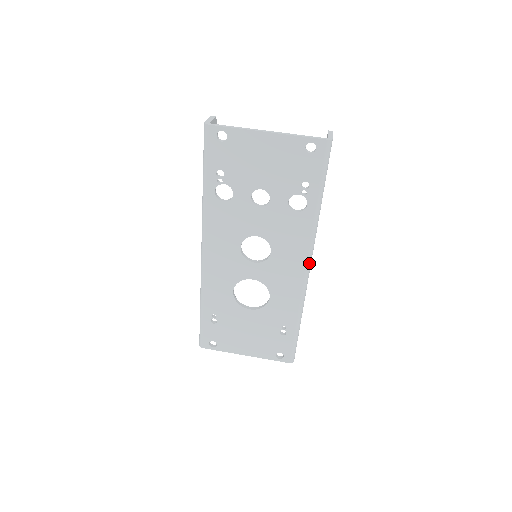
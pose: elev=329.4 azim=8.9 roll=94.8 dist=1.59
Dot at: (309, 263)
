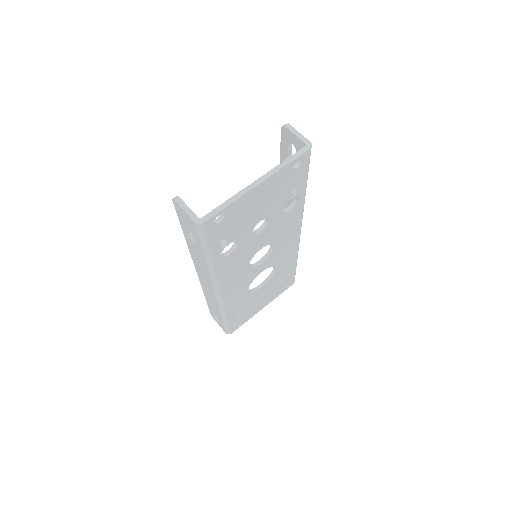
Dot at: occluded
